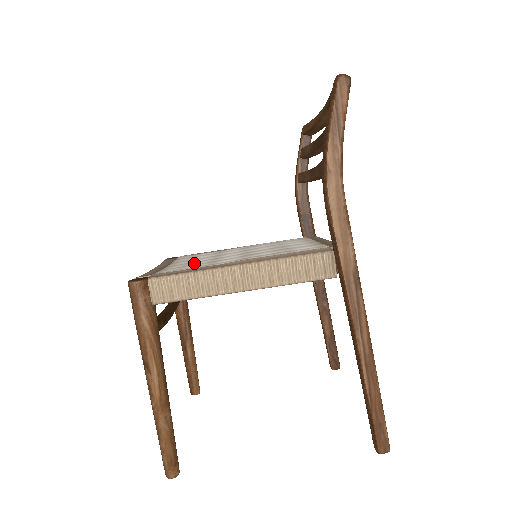
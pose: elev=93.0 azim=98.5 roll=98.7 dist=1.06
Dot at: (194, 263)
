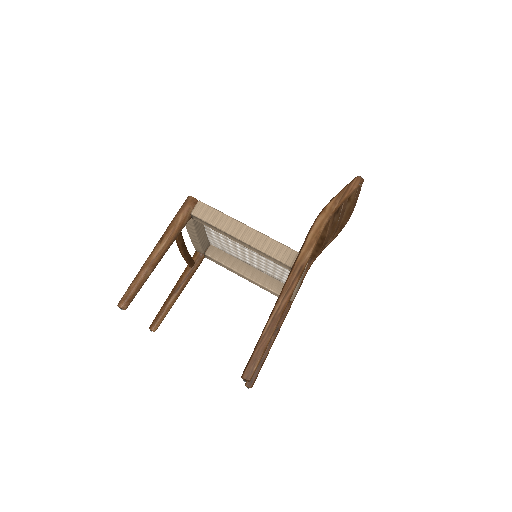
Dot at: occluded
